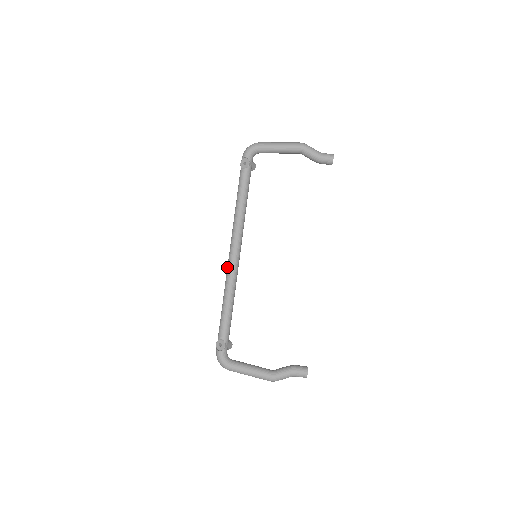
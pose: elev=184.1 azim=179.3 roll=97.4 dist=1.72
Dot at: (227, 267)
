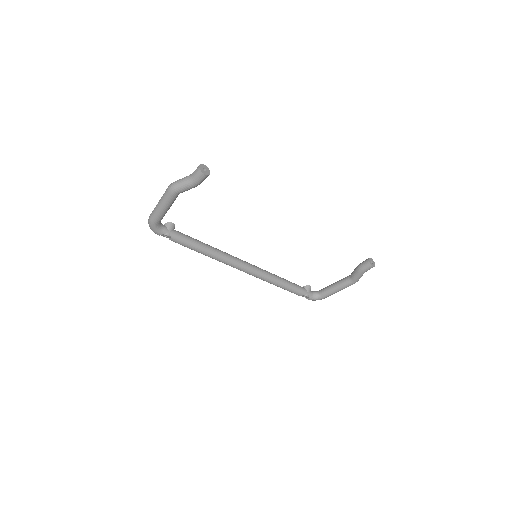
Dot at: occluded
